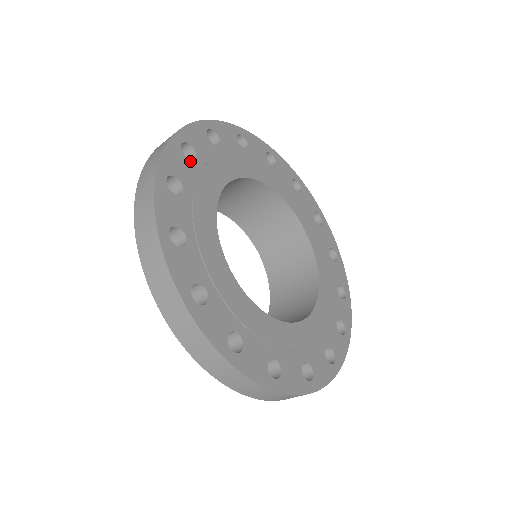
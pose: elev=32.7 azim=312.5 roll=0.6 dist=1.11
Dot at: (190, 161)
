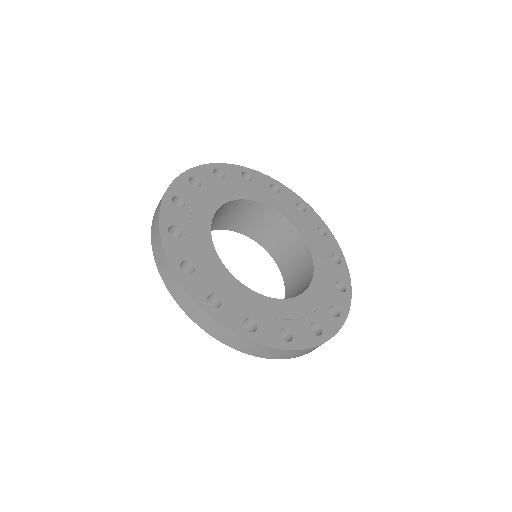
Dot at: (181, 238)
